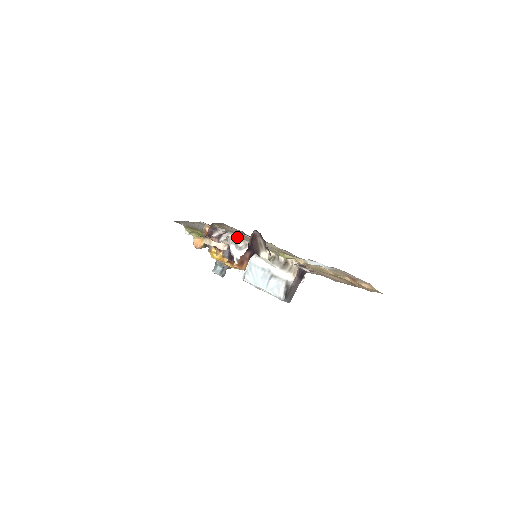
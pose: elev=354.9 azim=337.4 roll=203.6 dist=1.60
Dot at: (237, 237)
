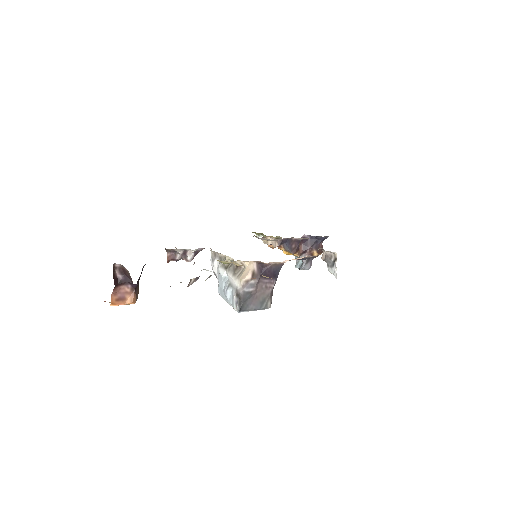
Dot at: occluded
